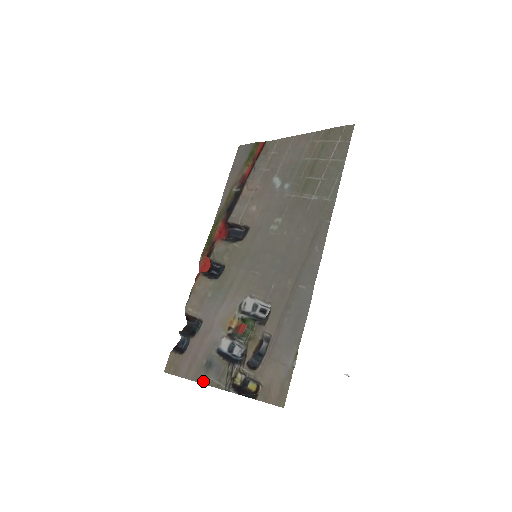
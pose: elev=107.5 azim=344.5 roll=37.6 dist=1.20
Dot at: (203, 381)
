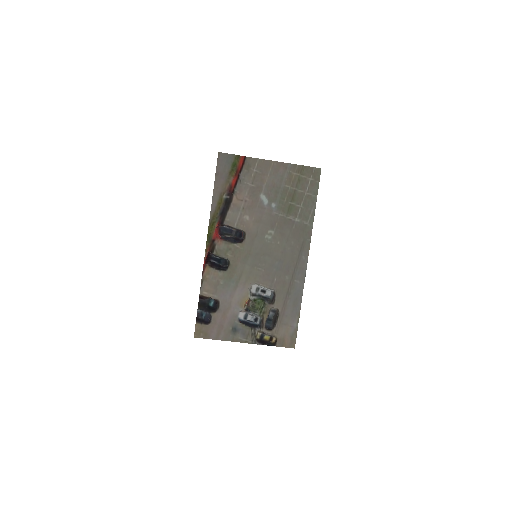
Dot at: (233, 340)
